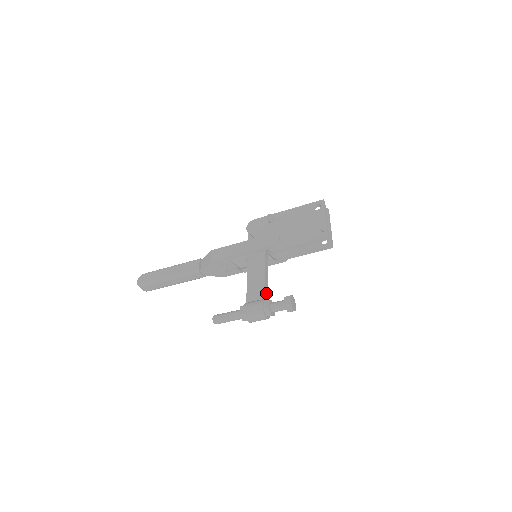
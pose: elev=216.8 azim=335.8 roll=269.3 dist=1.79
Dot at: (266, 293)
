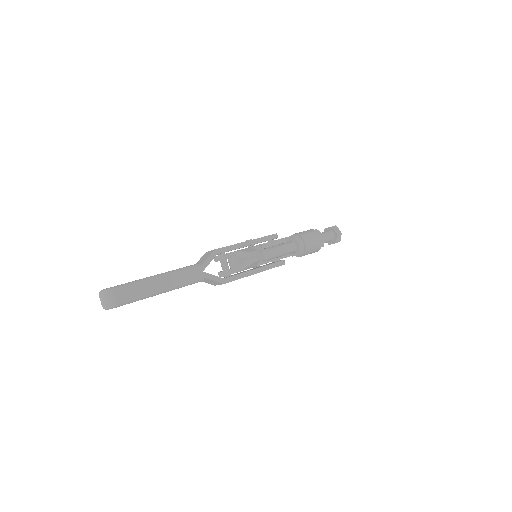
Dot at: occluded
